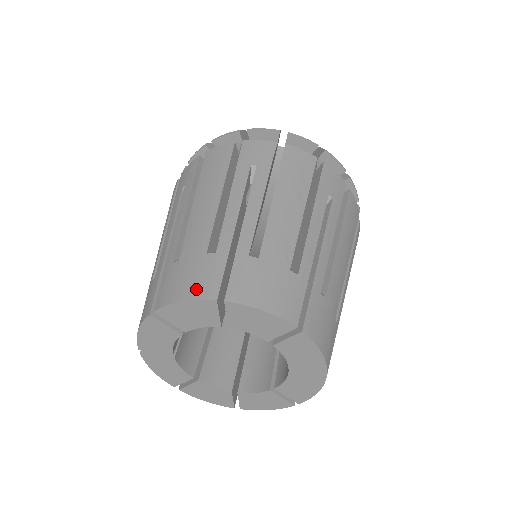
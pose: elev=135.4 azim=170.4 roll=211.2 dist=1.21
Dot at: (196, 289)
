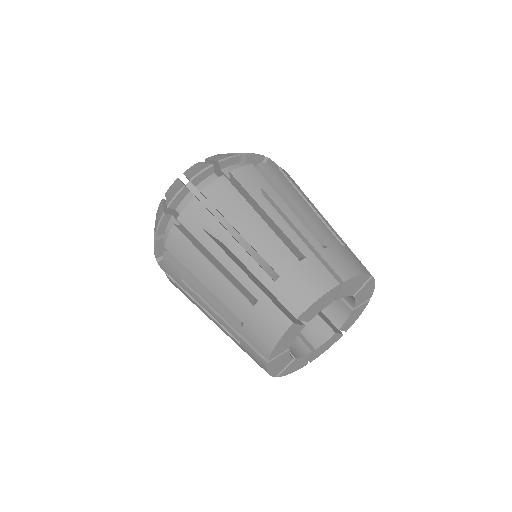
Dot at: (360, 267)
